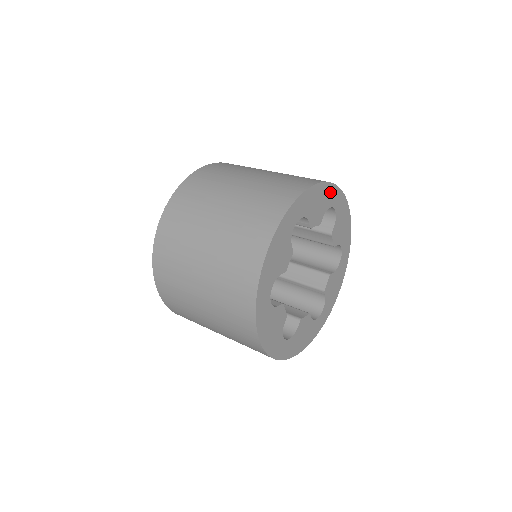
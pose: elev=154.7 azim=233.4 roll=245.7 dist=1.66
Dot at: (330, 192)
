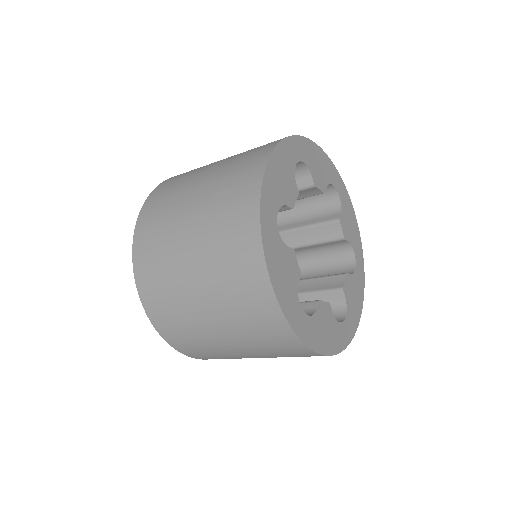
Dot at: (358, 244)
